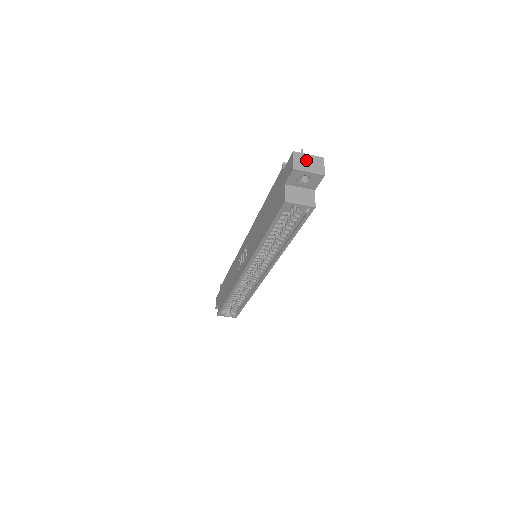
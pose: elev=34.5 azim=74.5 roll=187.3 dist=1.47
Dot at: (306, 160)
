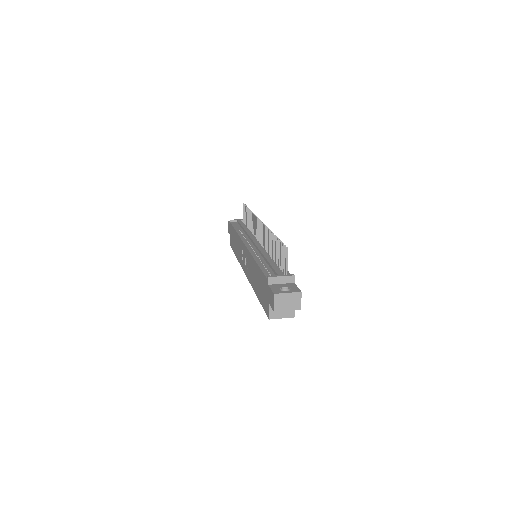
Dot at: (285, 300)
